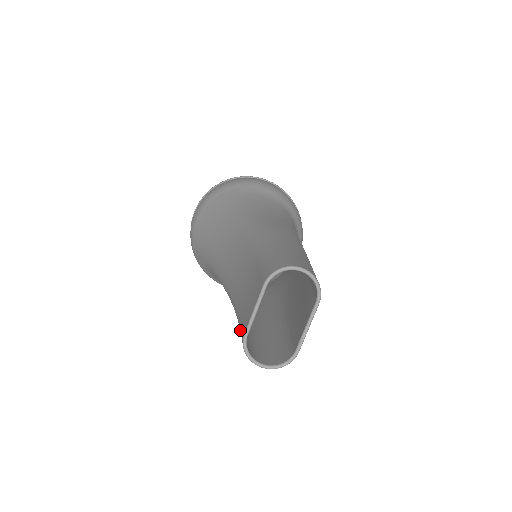
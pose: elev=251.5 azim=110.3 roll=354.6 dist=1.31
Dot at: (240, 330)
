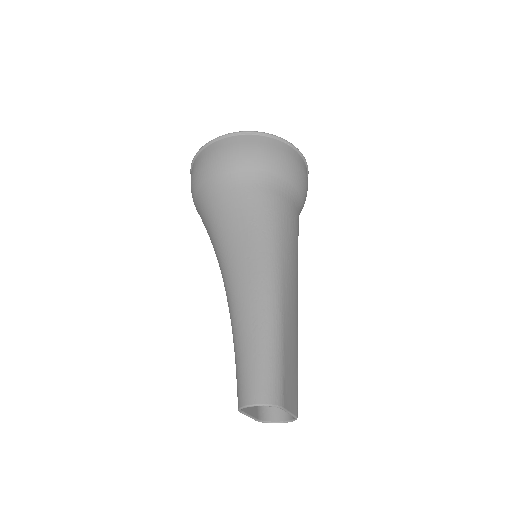
Dot at: occluded
